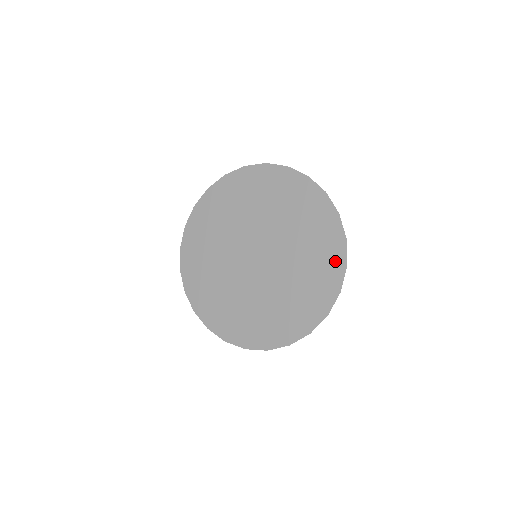
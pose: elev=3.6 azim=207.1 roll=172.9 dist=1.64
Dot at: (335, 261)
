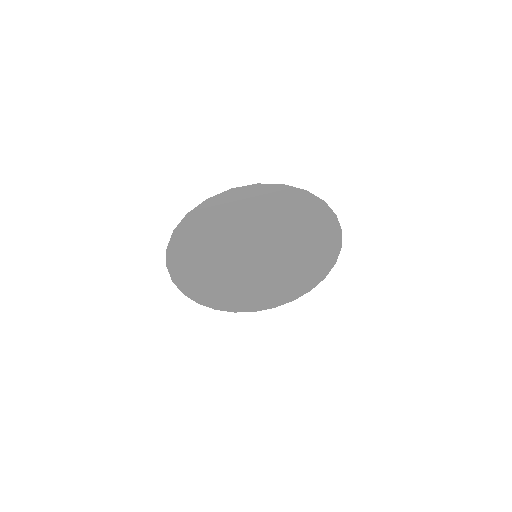
Dot at: (319, 274)
